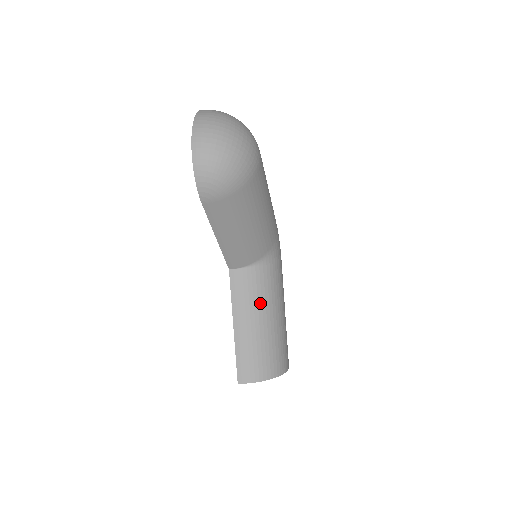
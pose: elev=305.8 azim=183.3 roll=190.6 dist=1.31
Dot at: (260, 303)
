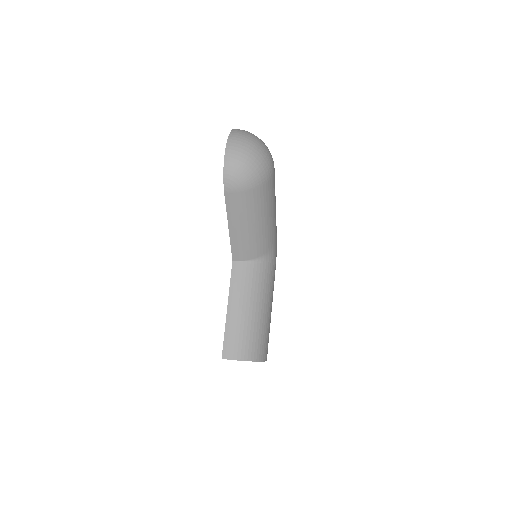
Dot at: (253, 294)
